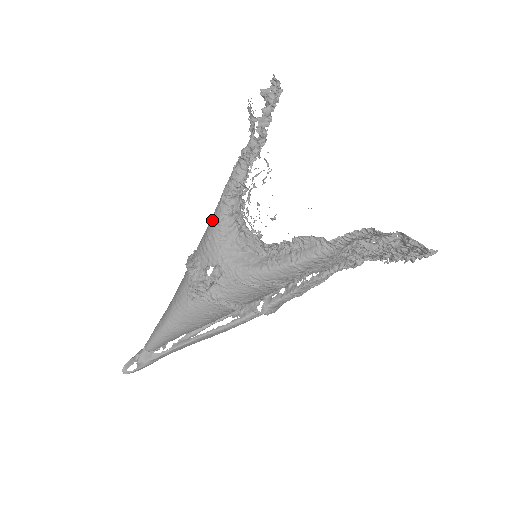
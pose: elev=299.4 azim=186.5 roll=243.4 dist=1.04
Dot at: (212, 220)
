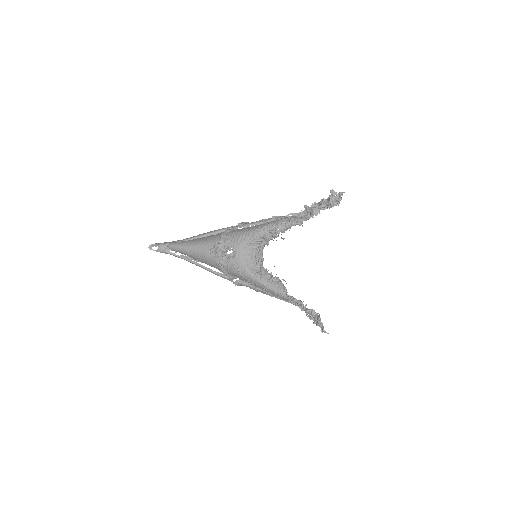
Dot at: (252, 230)
